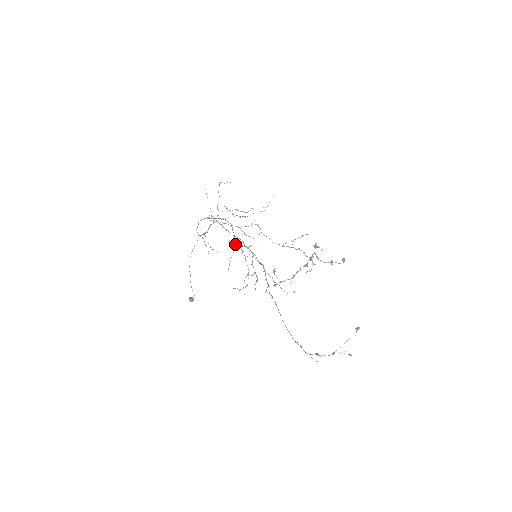
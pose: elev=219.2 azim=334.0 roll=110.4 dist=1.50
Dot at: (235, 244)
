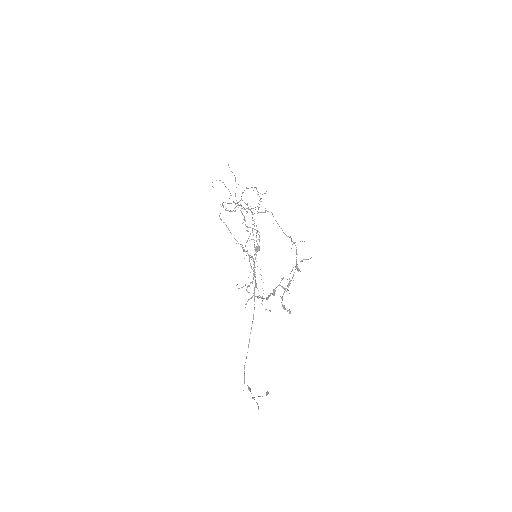
Dot at: (252, 231)
